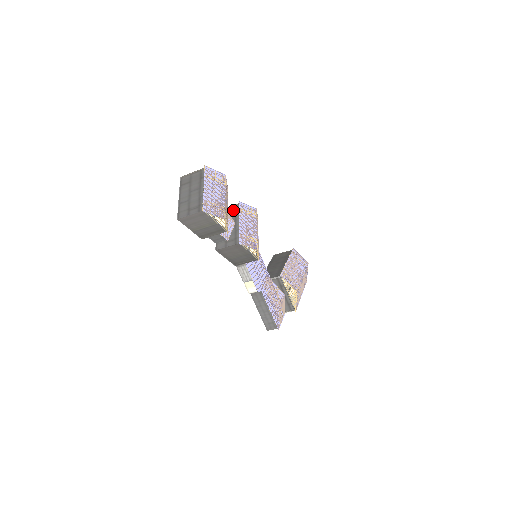
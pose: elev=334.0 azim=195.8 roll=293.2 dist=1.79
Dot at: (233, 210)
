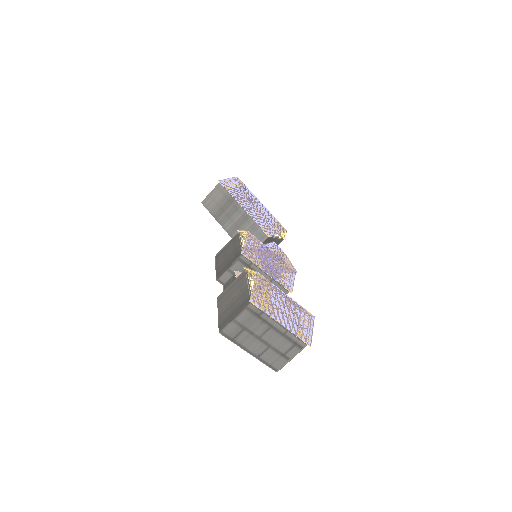
Dot at: (242, 266)
